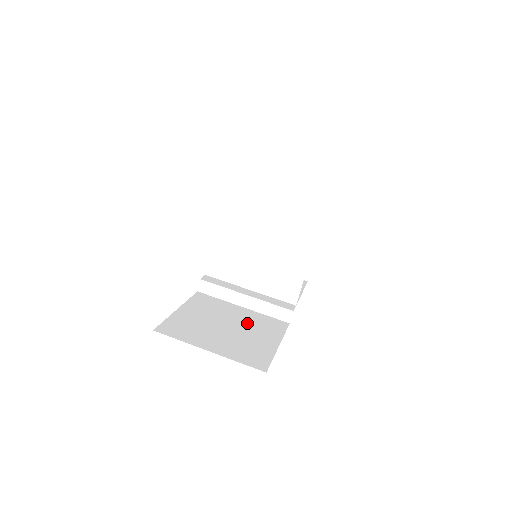
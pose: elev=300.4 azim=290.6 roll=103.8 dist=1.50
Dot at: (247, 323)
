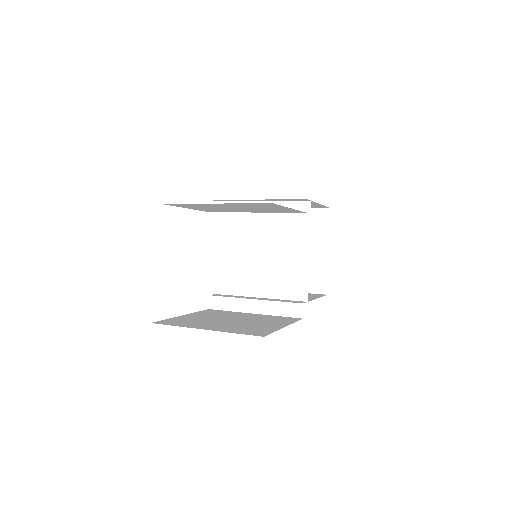
Dot at: (254, 319)
